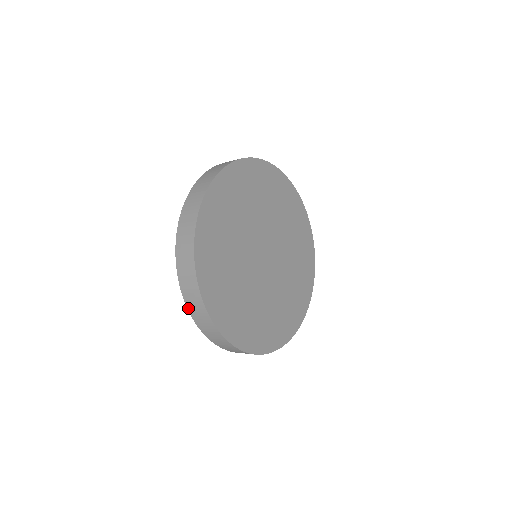
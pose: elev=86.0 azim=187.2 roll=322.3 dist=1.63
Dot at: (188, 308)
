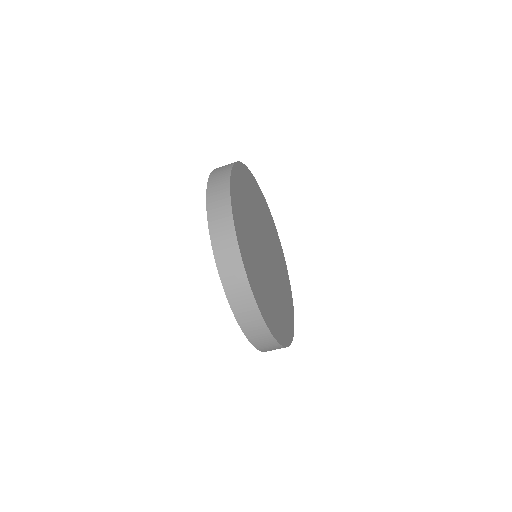
Dot at: (210, 226)
